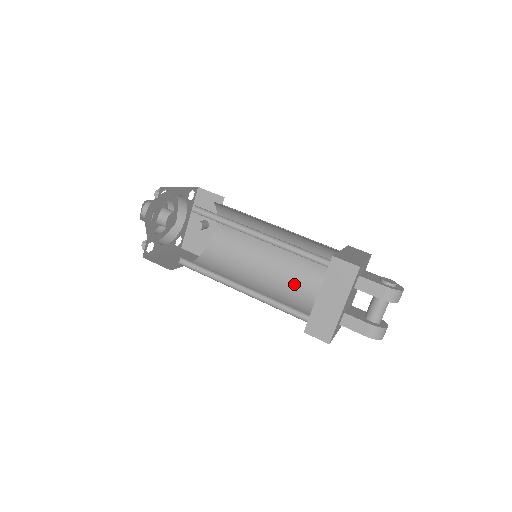
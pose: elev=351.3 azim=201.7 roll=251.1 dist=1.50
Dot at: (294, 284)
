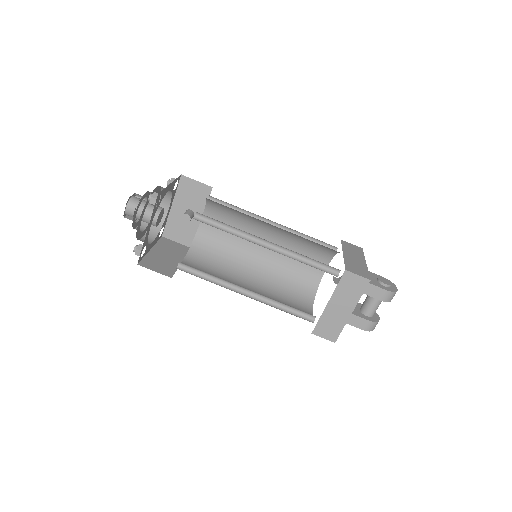
Dot at: (287, 275)
